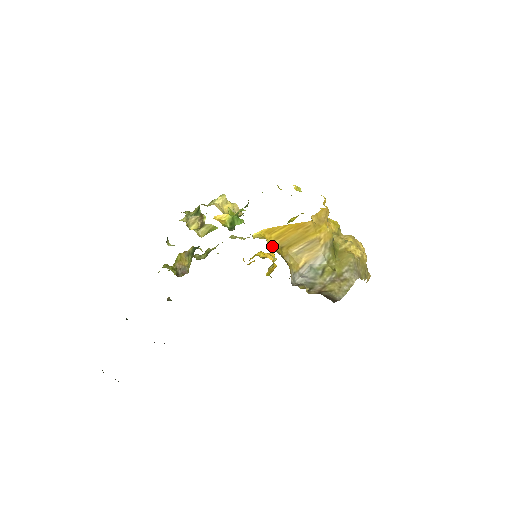
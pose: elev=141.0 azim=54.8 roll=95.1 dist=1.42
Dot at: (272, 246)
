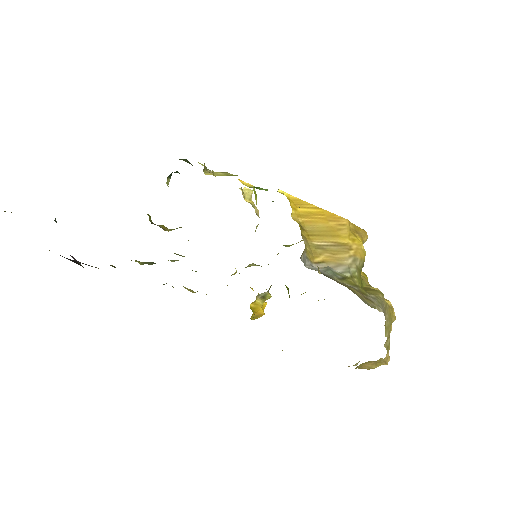
Dot at: occluded
